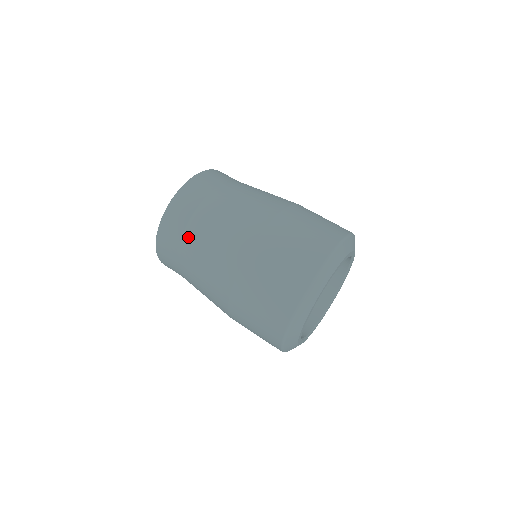
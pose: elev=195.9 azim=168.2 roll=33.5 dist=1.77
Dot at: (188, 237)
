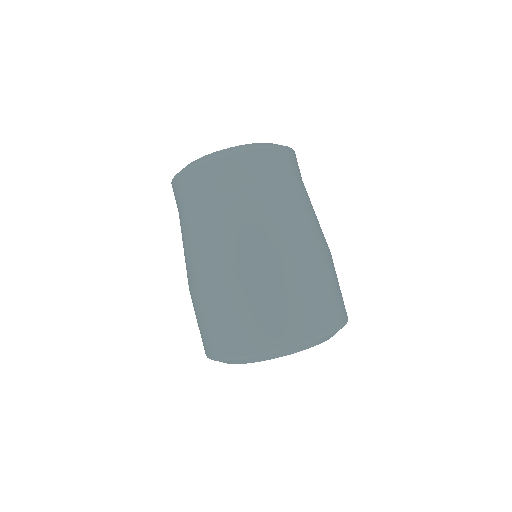
Dot at: (235, 196)
